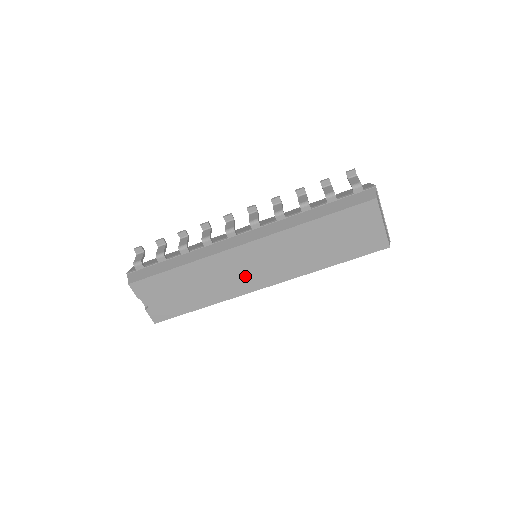
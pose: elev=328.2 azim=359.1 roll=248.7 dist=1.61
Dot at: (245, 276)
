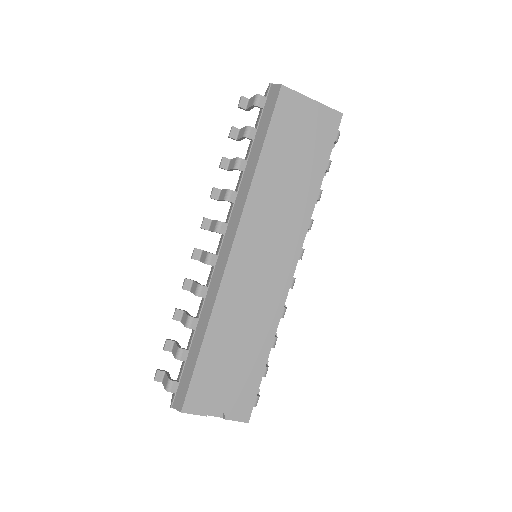
Dot at: (267, 279)
